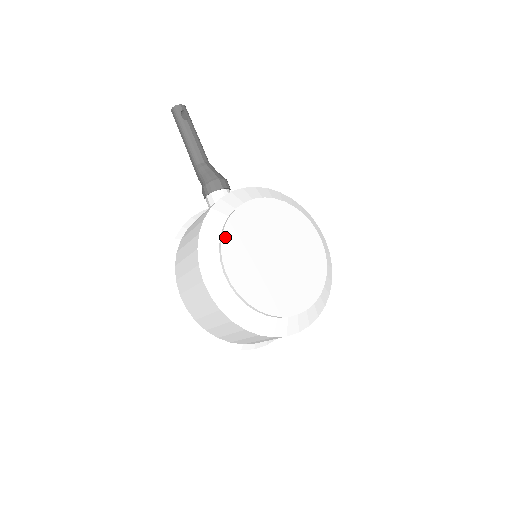
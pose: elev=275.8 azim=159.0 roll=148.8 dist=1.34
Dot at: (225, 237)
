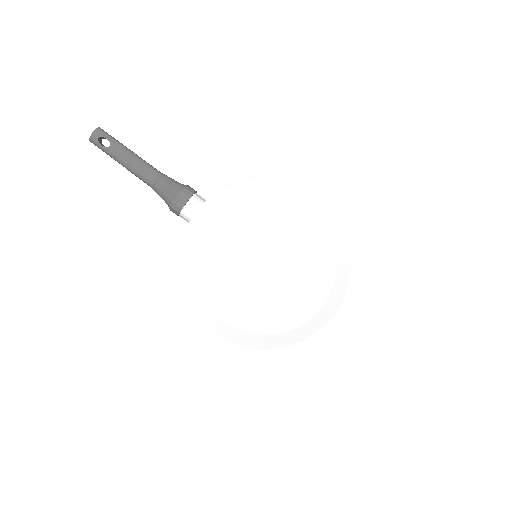
Dot at: (205, 290)
